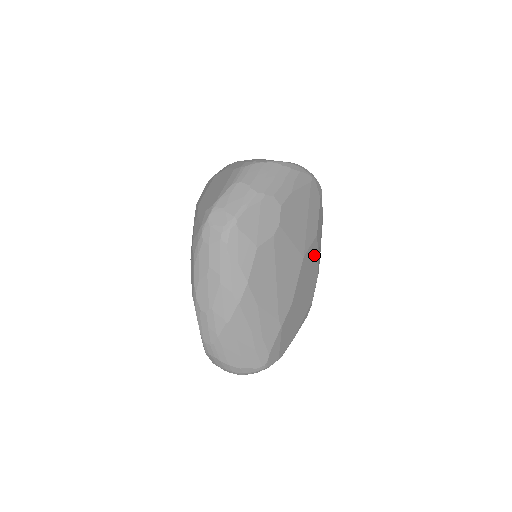
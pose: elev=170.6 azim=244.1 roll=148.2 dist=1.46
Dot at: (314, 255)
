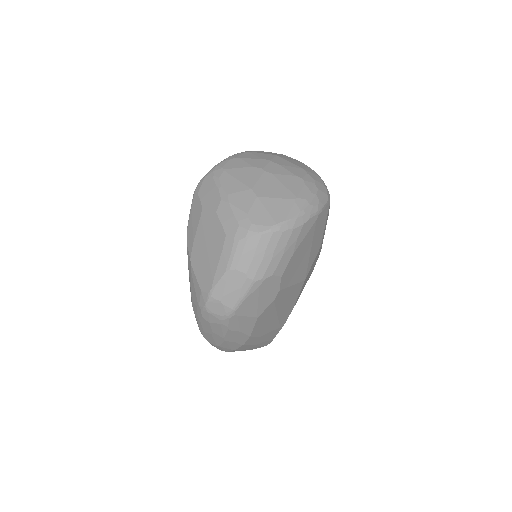
Dot at: (317, 256)
